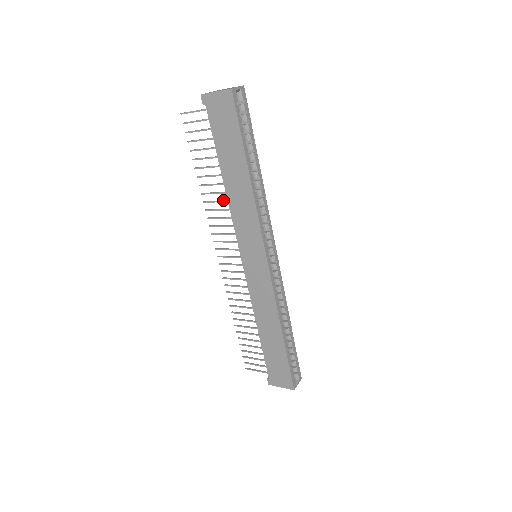
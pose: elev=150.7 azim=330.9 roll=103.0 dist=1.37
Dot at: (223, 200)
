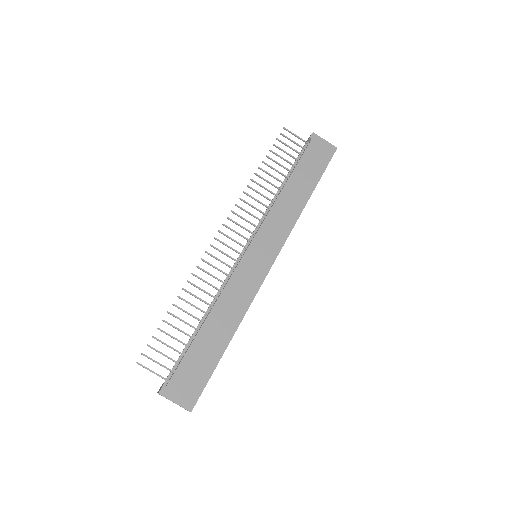
Dot at: (267, 197)
